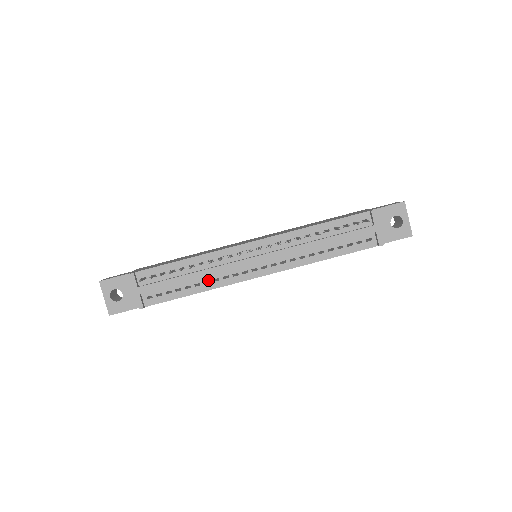
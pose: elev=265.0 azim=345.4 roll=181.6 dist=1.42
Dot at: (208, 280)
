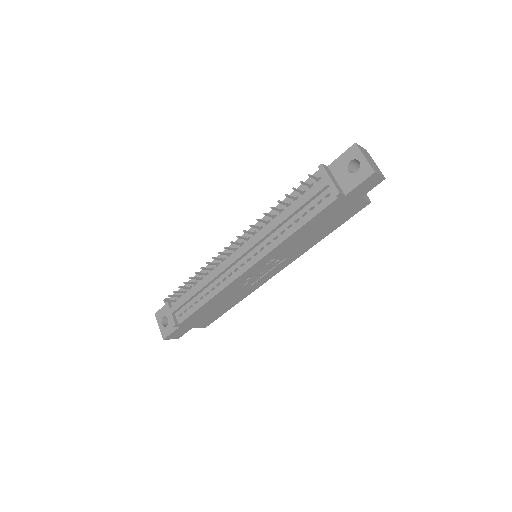
Dot at: (213, 287)
